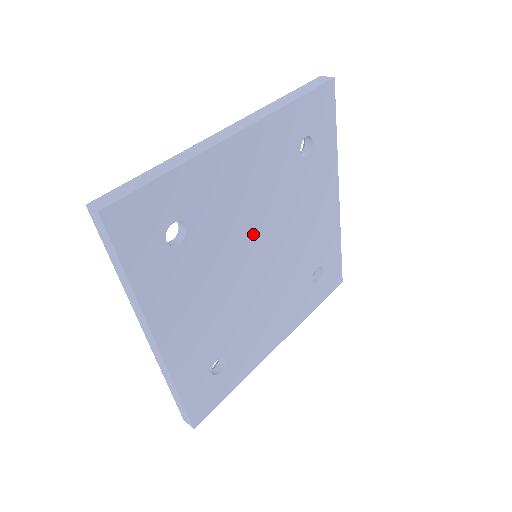
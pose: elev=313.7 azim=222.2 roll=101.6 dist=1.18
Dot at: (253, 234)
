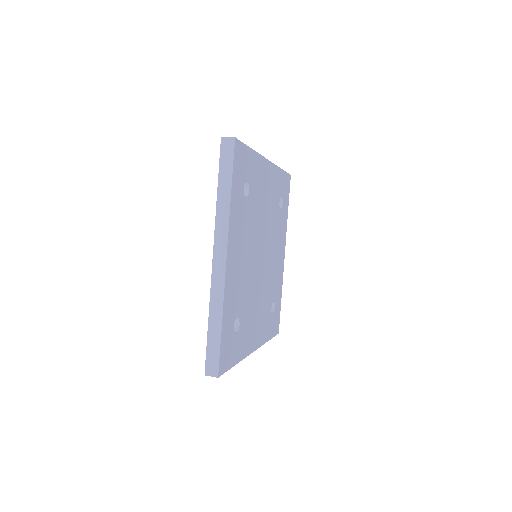
Dot at: (254, 261)
